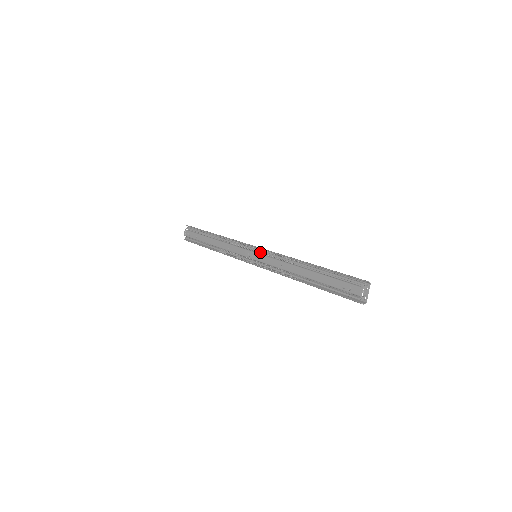
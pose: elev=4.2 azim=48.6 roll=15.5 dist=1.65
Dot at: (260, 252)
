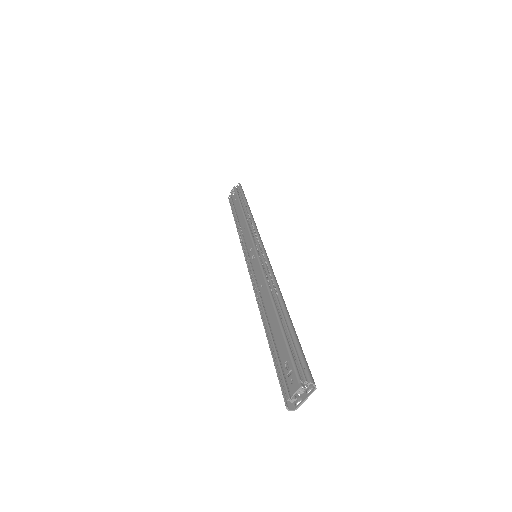
Dot at: (259, 254)
